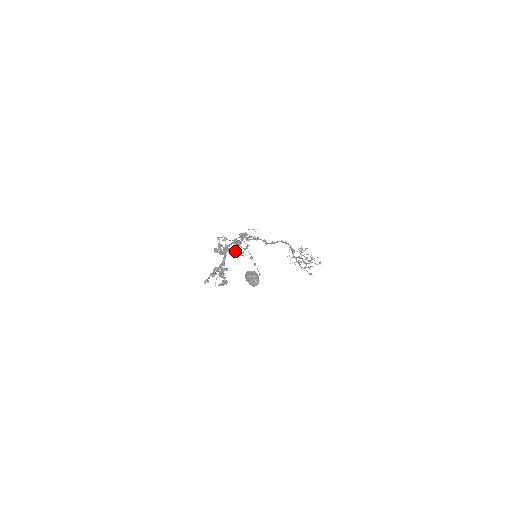
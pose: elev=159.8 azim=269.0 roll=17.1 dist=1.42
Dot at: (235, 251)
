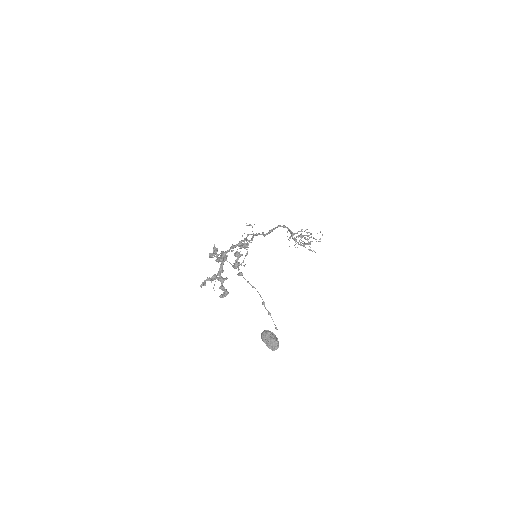
Dot at: (235, 263)
